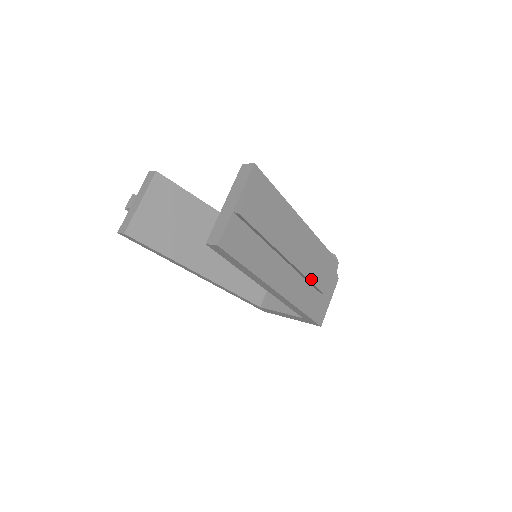
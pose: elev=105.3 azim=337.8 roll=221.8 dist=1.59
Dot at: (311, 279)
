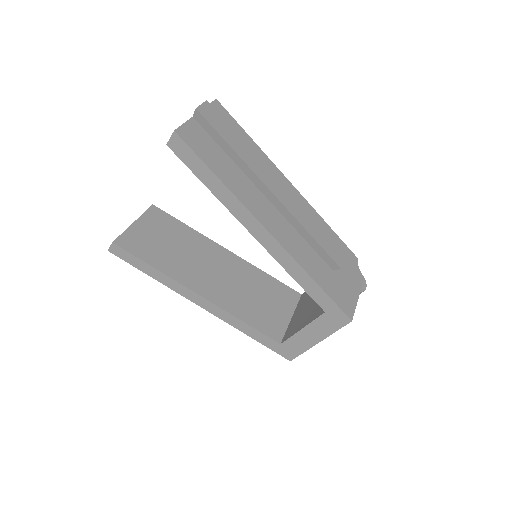
Dot at: (312, 235)
